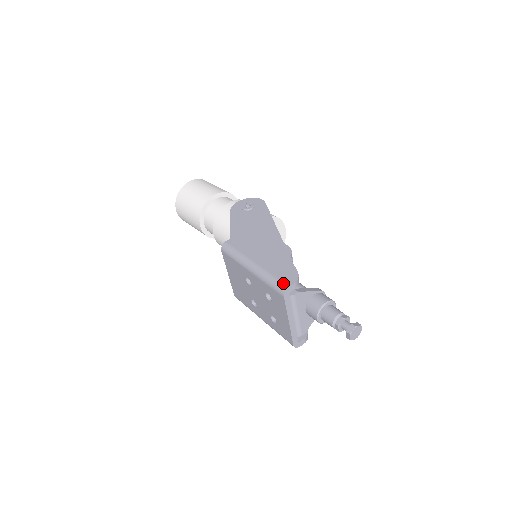
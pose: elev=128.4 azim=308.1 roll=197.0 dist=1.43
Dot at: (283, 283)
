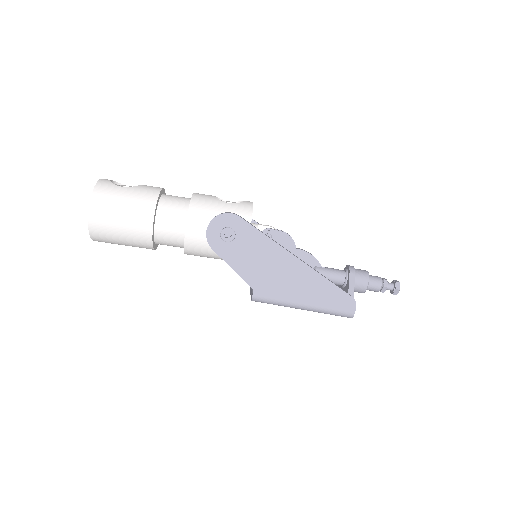
Dot at: (347, 313)
